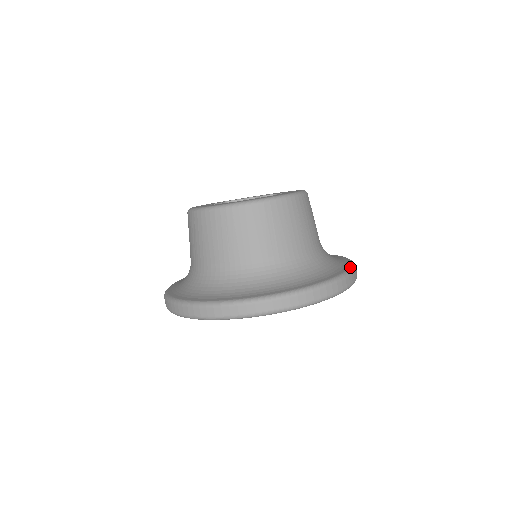
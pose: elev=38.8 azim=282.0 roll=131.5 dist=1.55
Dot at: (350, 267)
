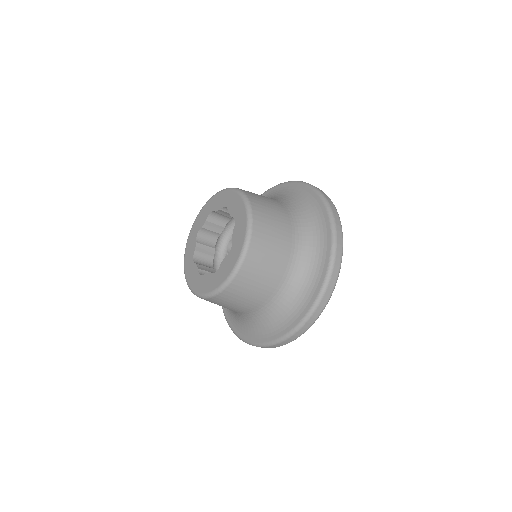
Dot at: (311, 306)
